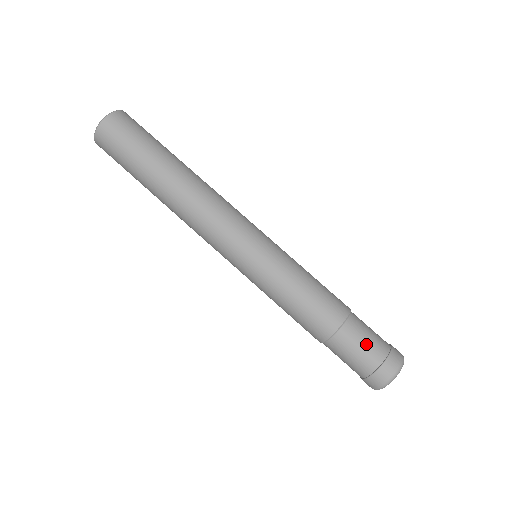
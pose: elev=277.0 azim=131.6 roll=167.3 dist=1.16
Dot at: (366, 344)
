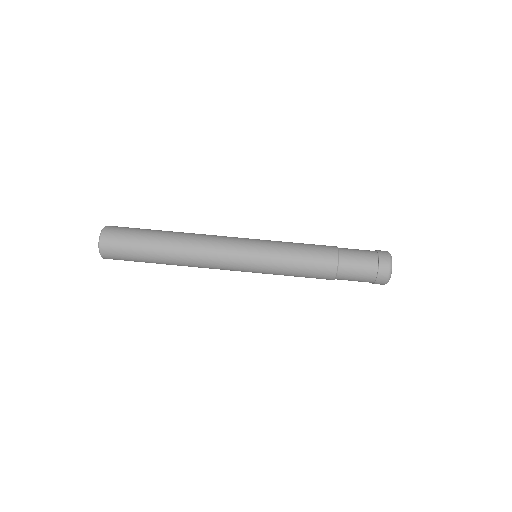
Dot at: (361, 260)
